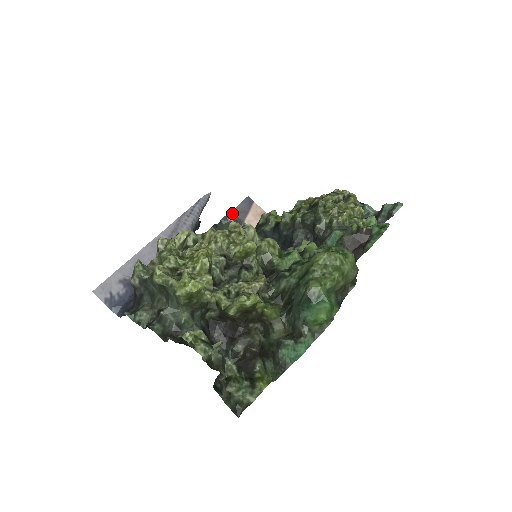
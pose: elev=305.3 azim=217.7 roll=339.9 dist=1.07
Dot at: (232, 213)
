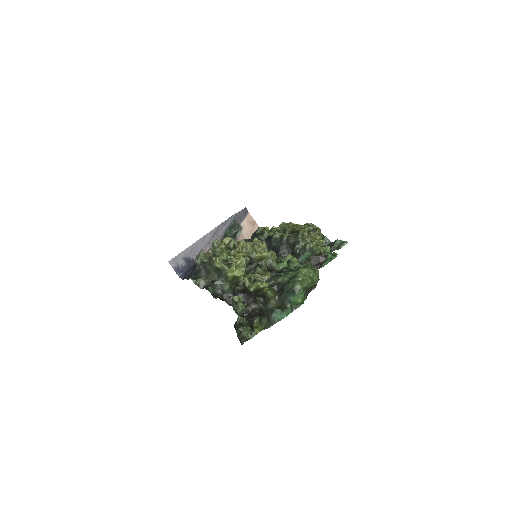
Dot at: occluded
